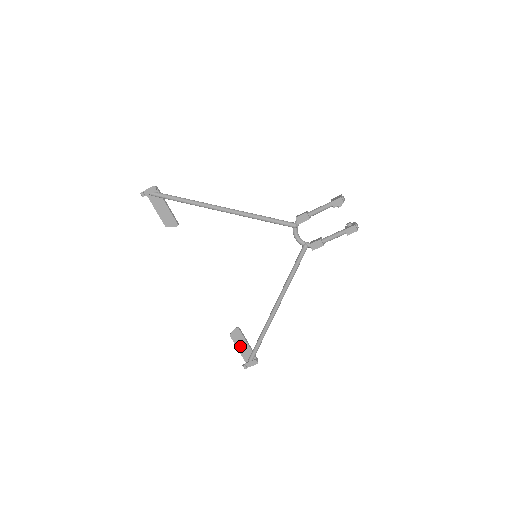
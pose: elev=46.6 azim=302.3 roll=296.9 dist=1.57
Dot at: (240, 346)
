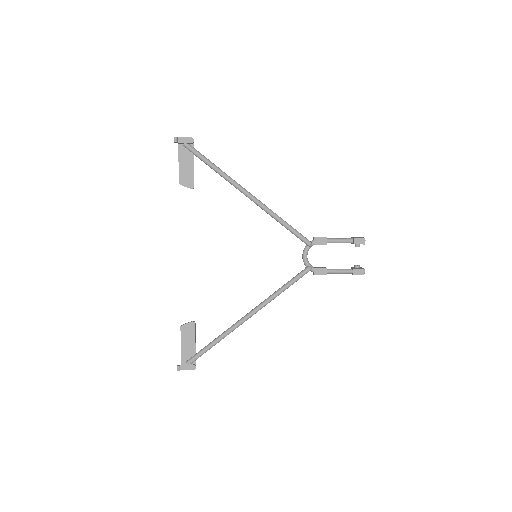
Dot at: (185, 343)
